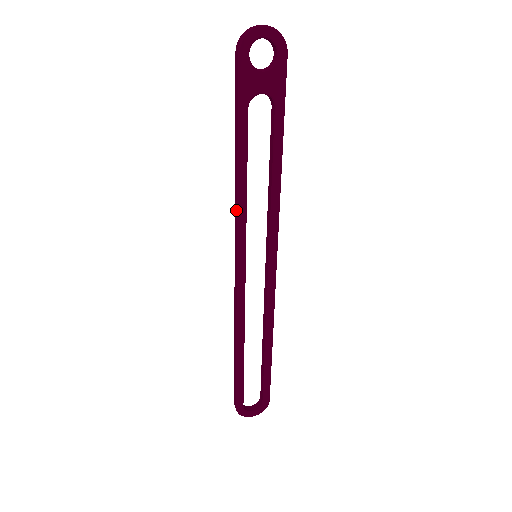
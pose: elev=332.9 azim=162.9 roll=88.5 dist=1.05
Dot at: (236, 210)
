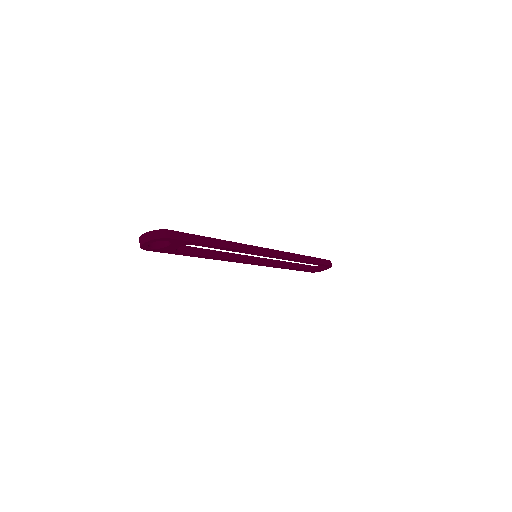
Dot at: occluded
